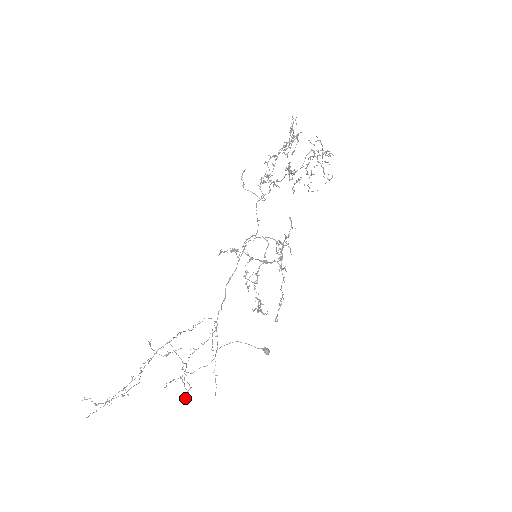
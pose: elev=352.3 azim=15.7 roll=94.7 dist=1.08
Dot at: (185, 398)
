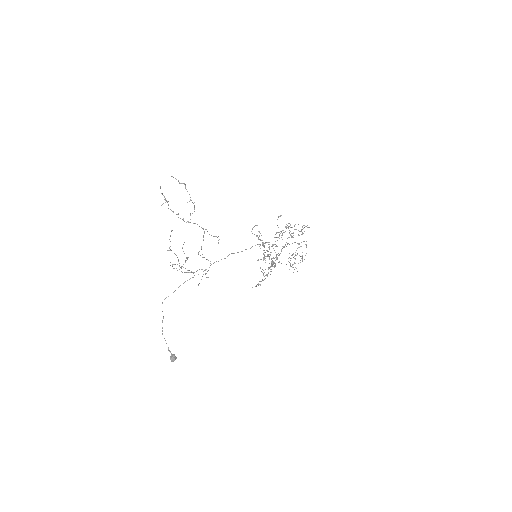
Dot at: (219, 239)
